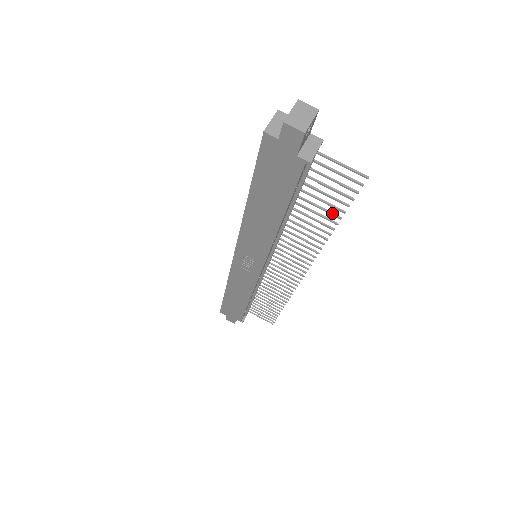
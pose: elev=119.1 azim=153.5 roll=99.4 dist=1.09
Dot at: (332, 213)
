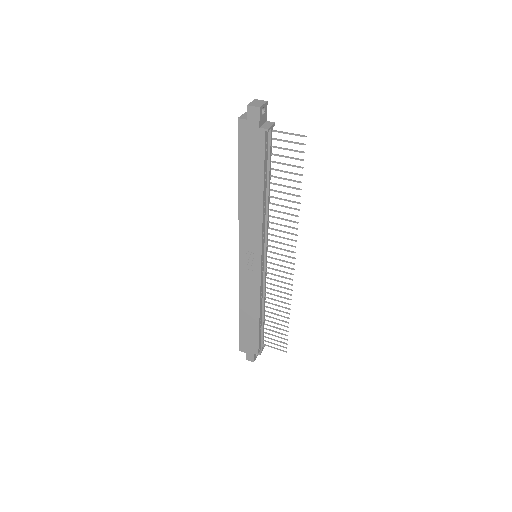
Dot at: (295, 180)
